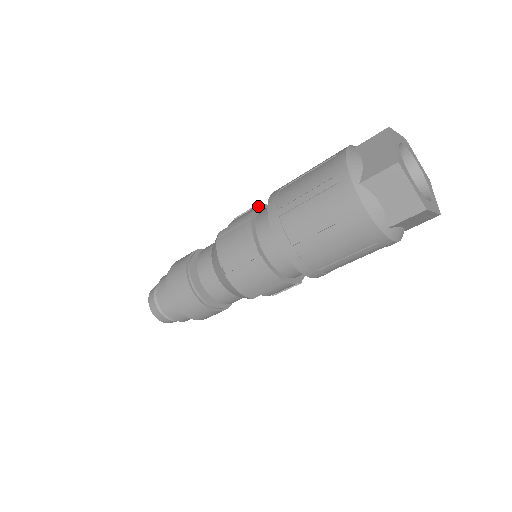
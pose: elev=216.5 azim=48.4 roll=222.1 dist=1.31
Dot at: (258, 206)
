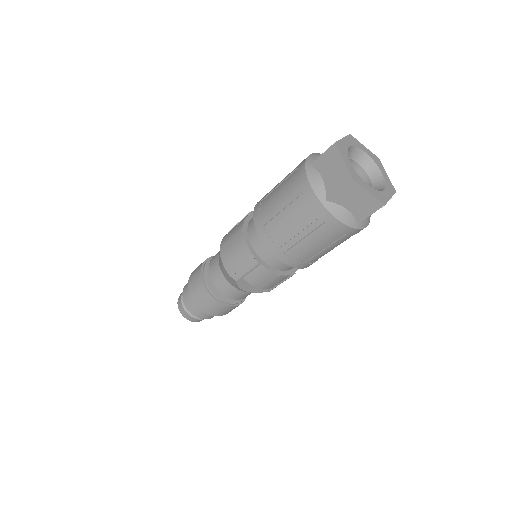
Dot at: occluded
